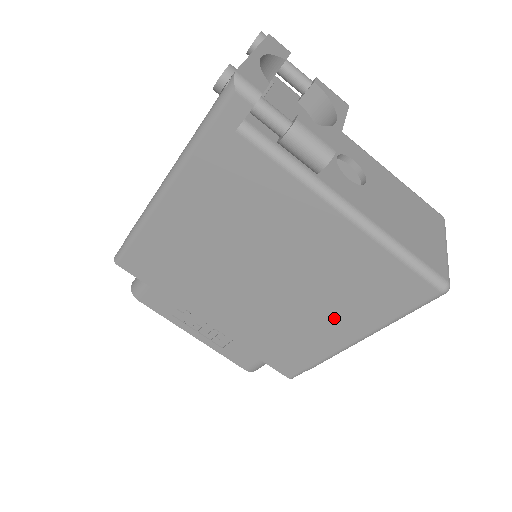
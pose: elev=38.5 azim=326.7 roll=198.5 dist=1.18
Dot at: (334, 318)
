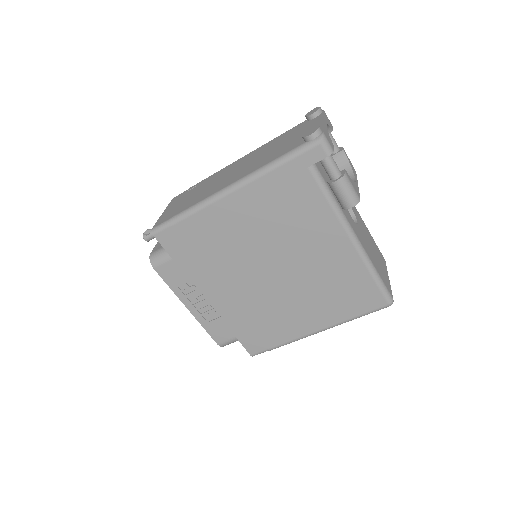
Dot at: (310, 311)
